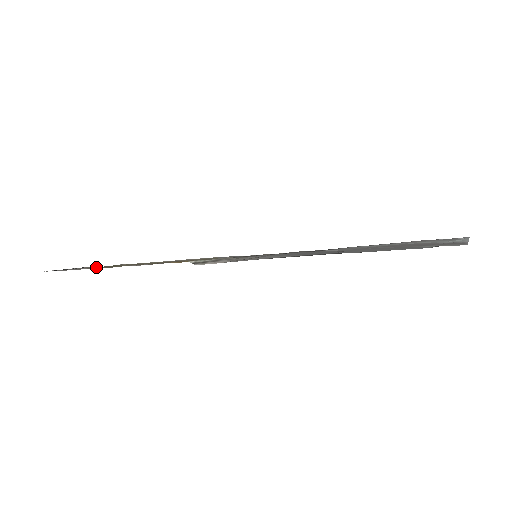
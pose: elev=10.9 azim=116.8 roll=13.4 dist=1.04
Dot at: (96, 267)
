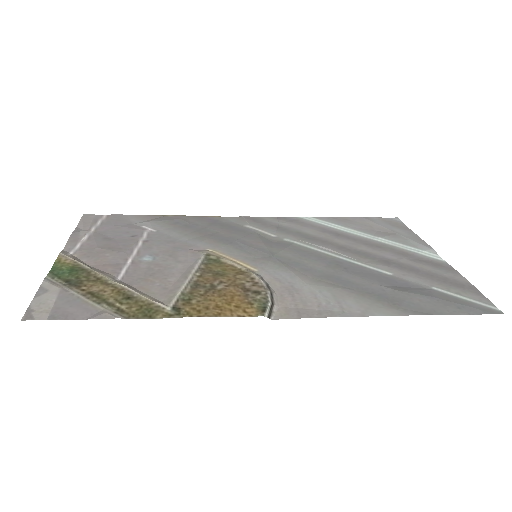
Dot at: (92, 299)
